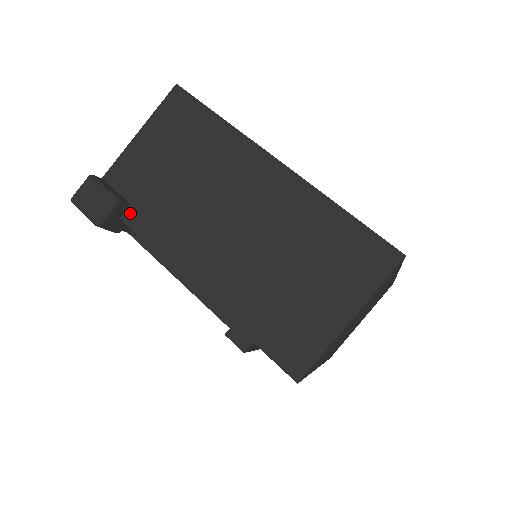
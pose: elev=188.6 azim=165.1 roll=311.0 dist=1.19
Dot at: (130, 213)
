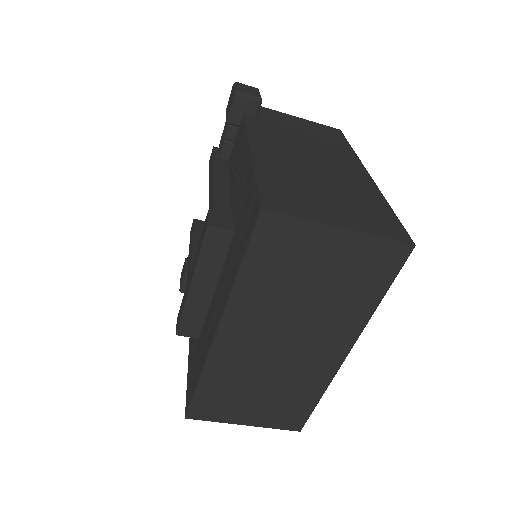
Dot at: (253, 116)
